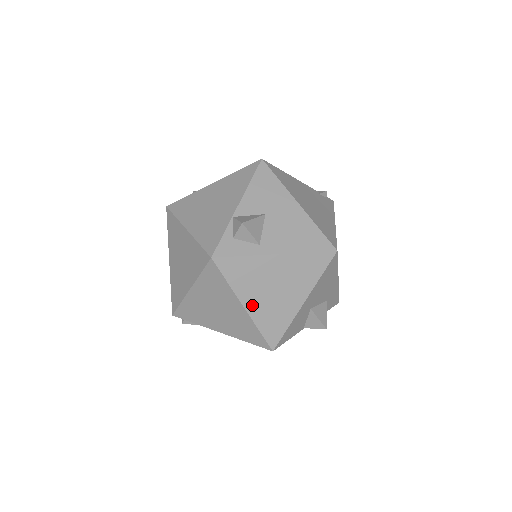
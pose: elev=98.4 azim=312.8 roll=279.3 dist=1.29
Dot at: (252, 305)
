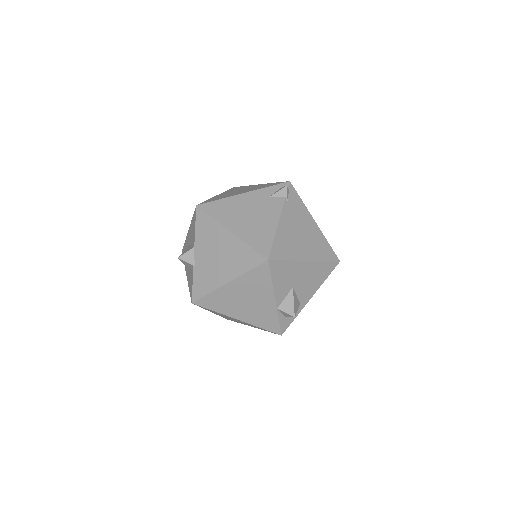
Dot at: occluded
